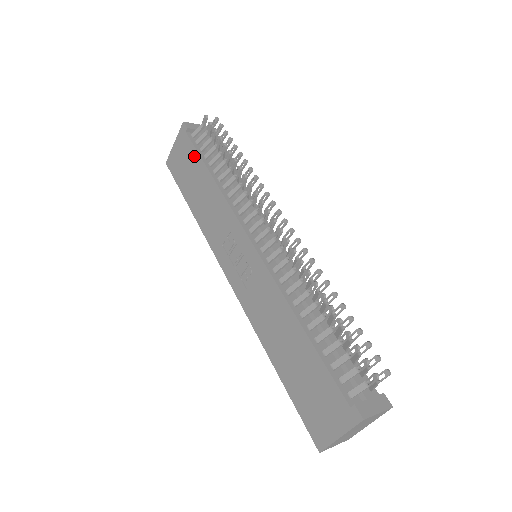
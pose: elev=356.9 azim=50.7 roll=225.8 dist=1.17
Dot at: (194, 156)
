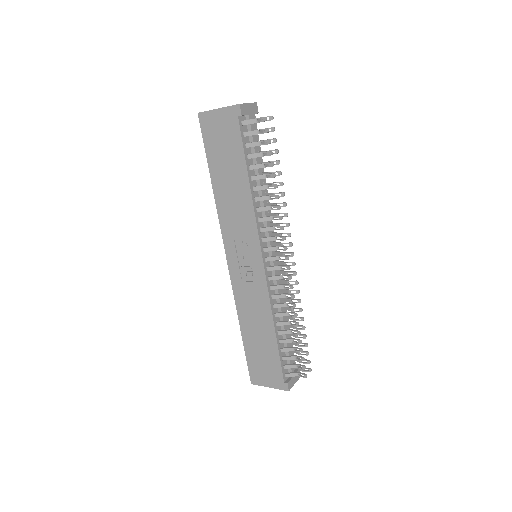
Dot at: (238, 148)
